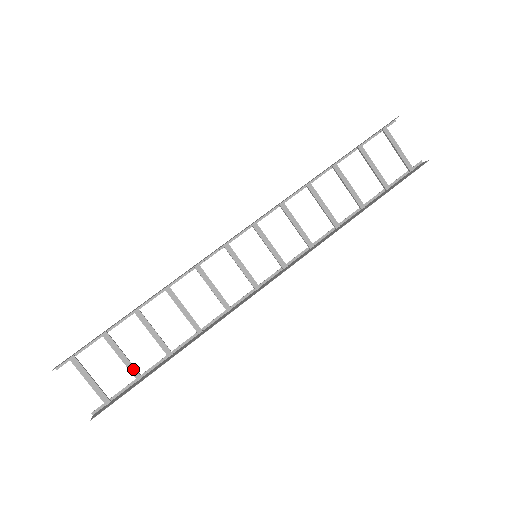
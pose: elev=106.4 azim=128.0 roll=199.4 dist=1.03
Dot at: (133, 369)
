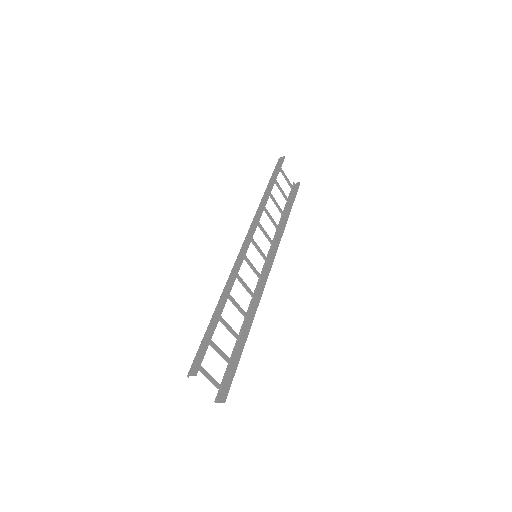
Dot at: (226, 357)
